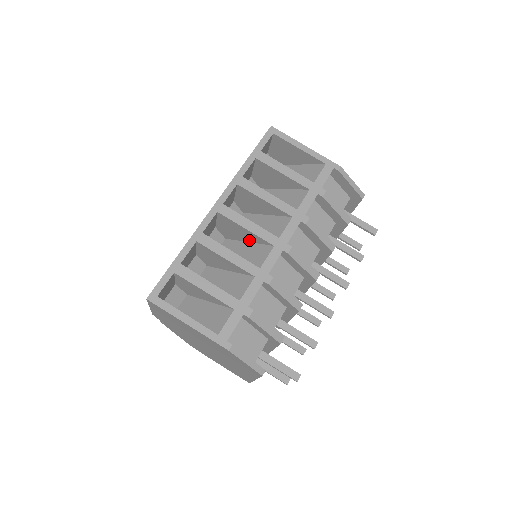
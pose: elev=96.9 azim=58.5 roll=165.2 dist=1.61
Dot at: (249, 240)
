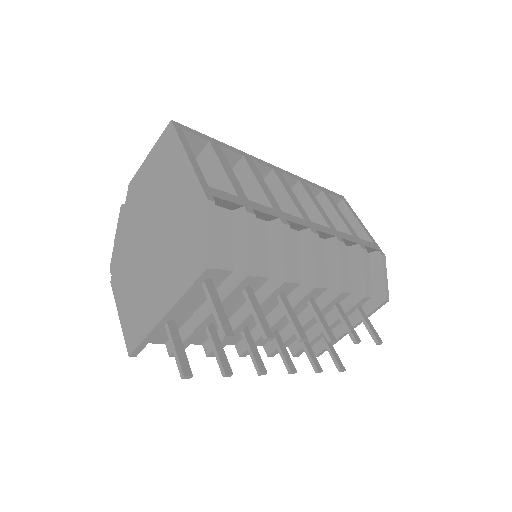
Dot at: occluded
